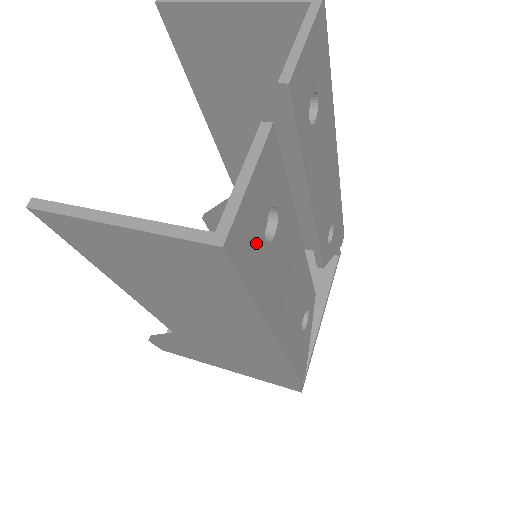
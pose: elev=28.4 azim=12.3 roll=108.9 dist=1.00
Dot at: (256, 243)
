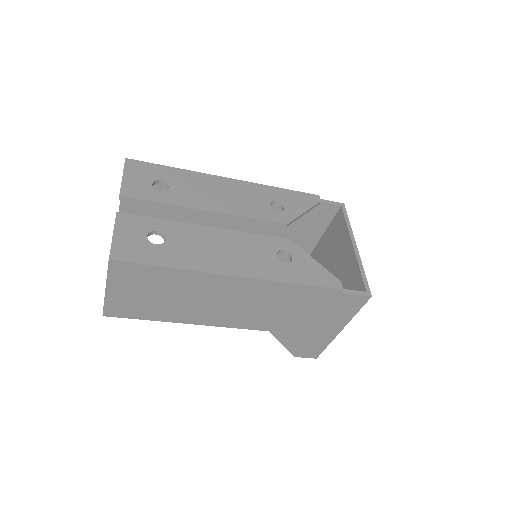
Dot at: (144, 249)
